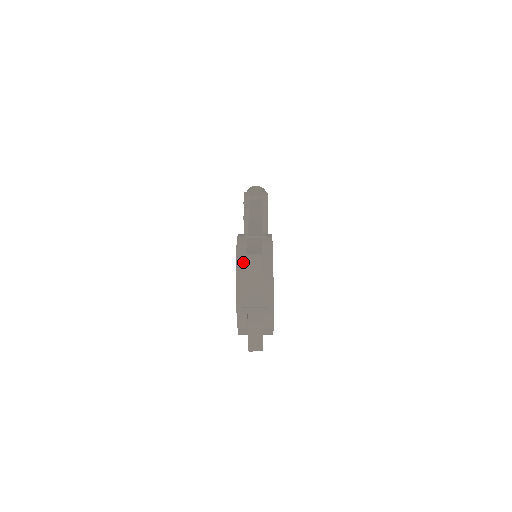
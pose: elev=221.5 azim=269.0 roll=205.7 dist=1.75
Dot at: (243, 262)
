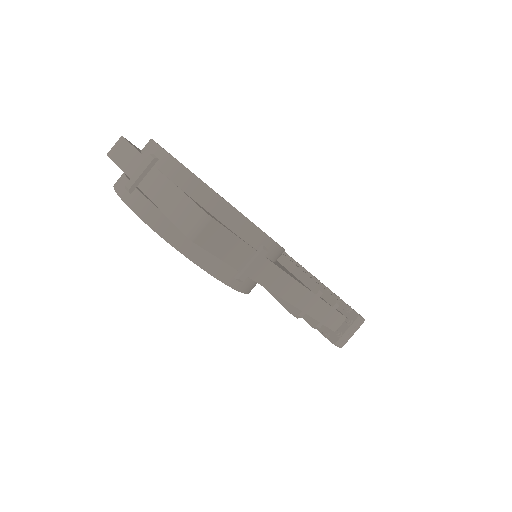
Dot at: occluded
